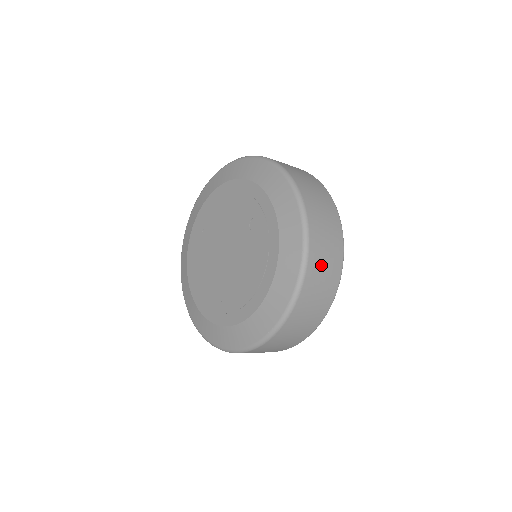
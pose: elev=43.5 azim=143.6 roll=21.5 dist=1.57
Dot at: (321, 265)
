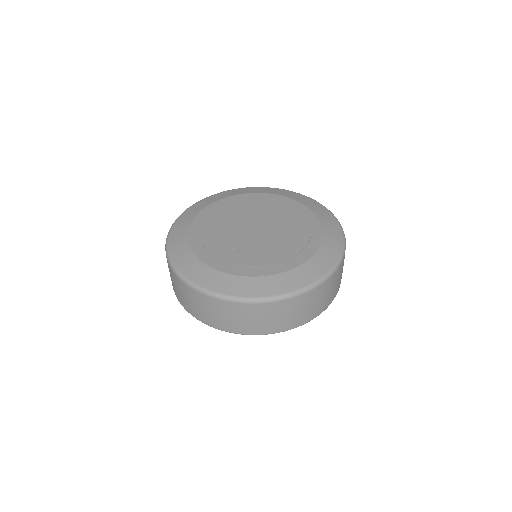
Dot at: (330, 287)
